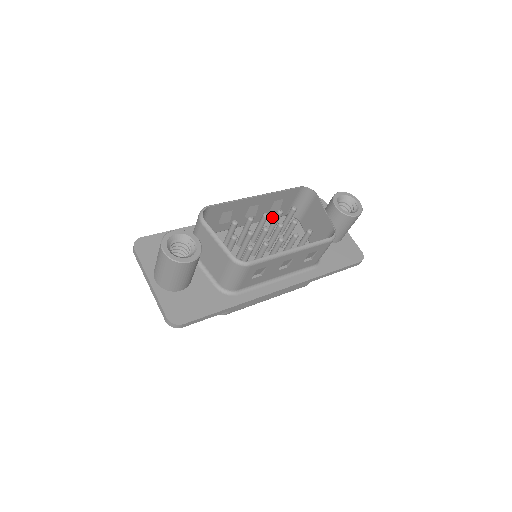
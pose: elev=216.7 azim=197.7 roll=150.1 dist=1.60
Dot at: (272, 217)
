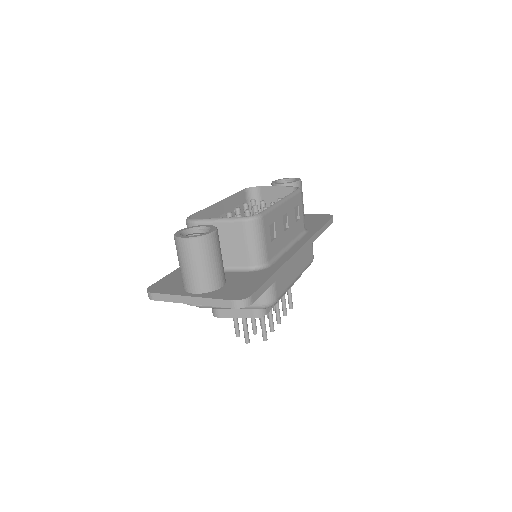
Dot at: occluded
